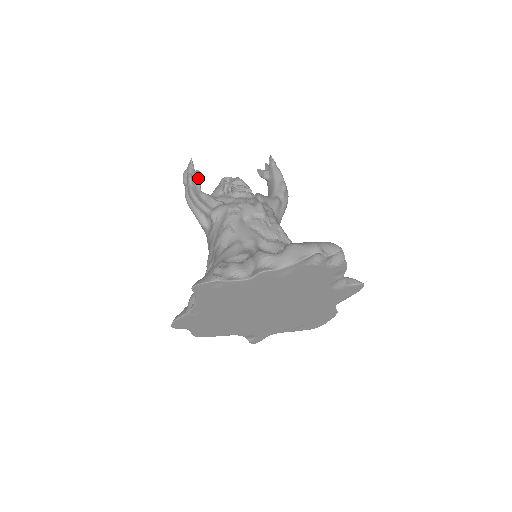
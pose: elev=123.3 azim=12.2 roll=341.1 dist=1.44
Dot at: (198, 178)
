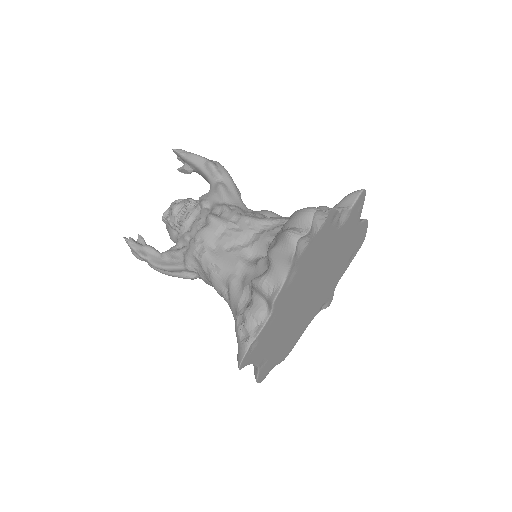
Dot at: (146, 246)
